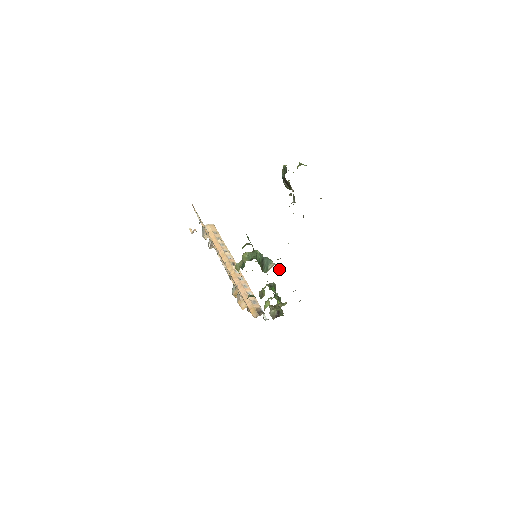
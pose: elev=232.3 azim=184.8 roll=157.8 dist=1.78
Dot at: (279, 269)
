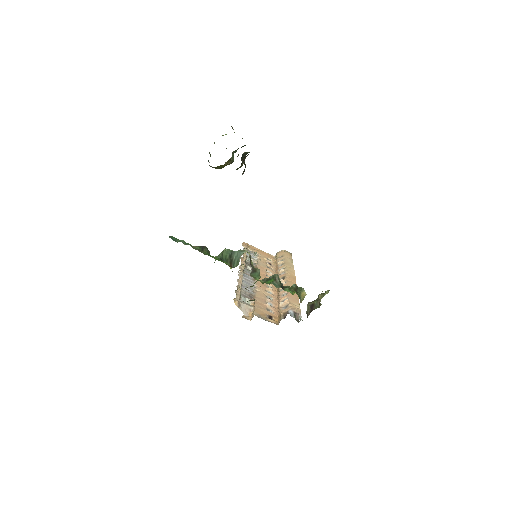
Dot at: occluded
